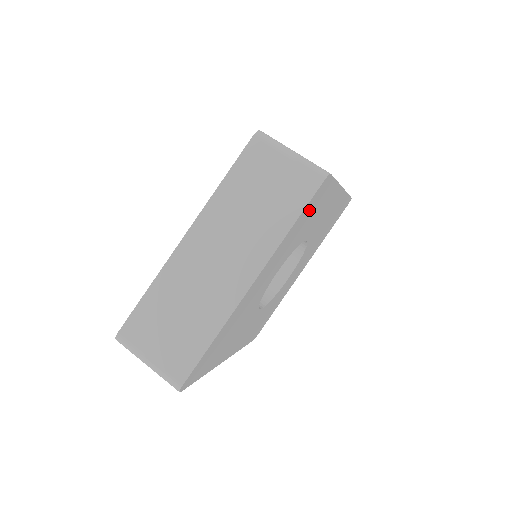
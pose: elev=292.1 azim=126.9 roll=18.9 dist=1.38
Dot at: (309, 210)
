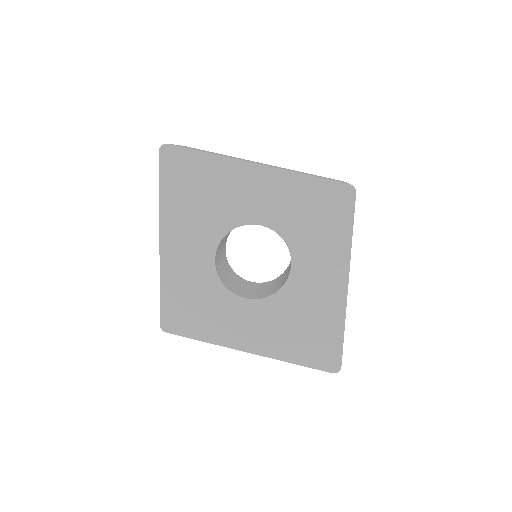
Dot at: (323, 198)
